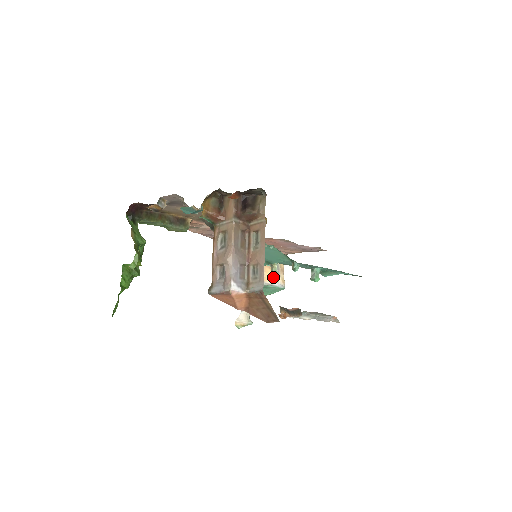
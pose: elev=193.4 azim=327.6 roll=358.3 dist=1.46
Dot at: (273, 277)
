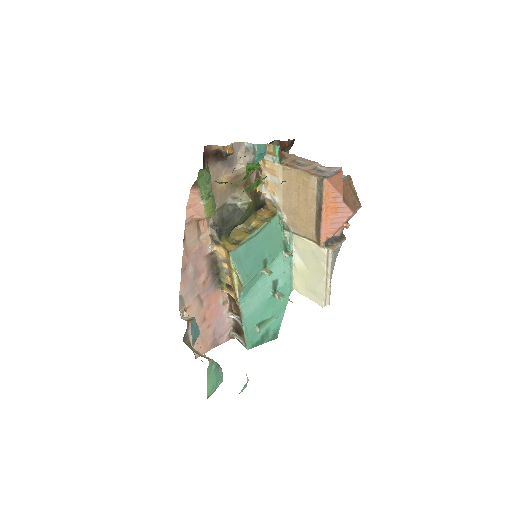
Dot at: occluded
